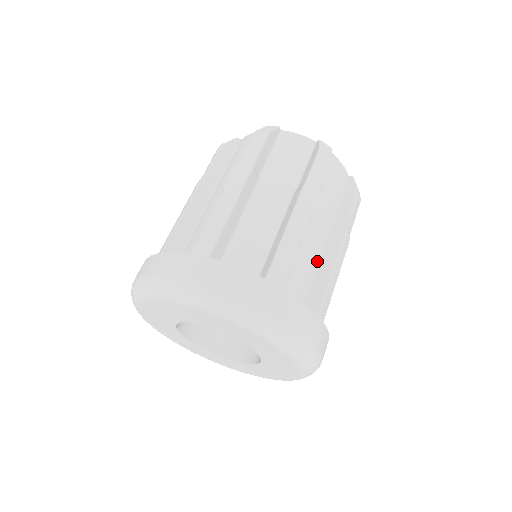
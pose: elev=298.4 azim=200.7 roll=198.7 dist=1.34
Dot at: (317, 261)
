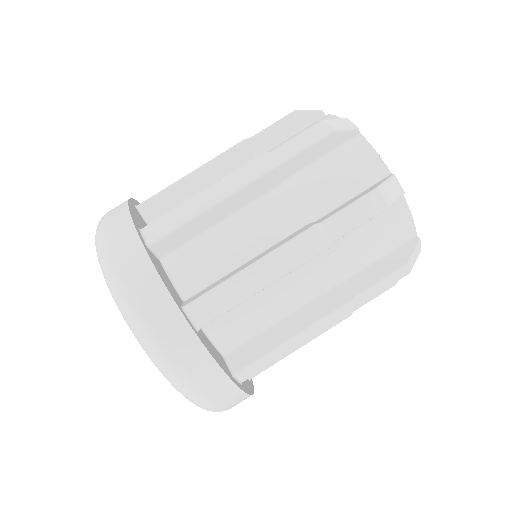
Dot at: (291, 311)
